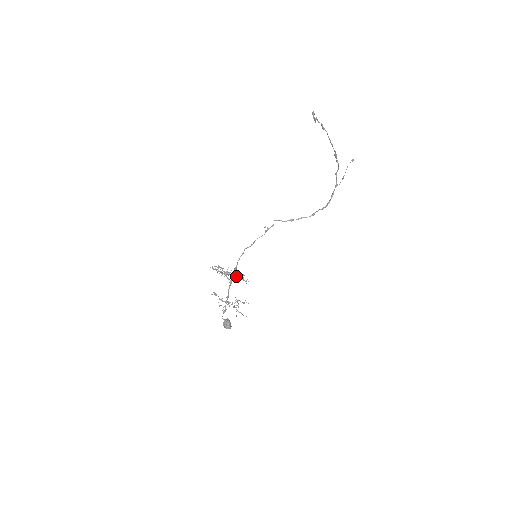
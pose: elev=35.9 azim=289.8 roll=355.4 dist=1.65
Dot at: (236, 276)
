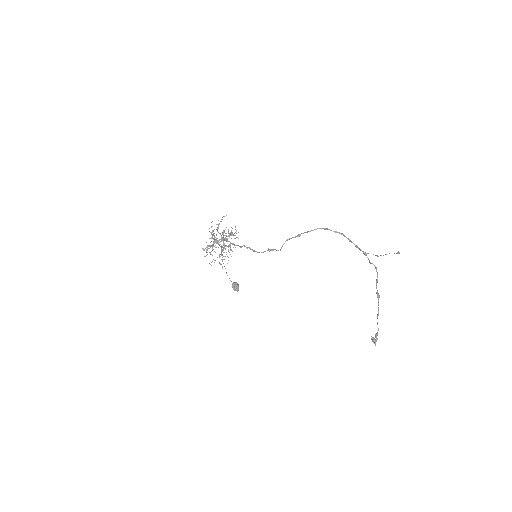
Dot at: occluded
